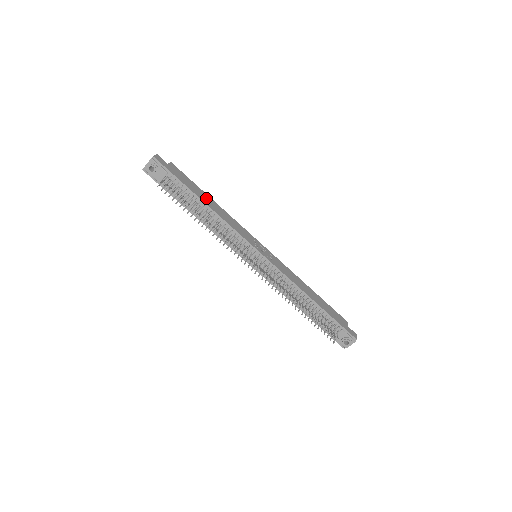
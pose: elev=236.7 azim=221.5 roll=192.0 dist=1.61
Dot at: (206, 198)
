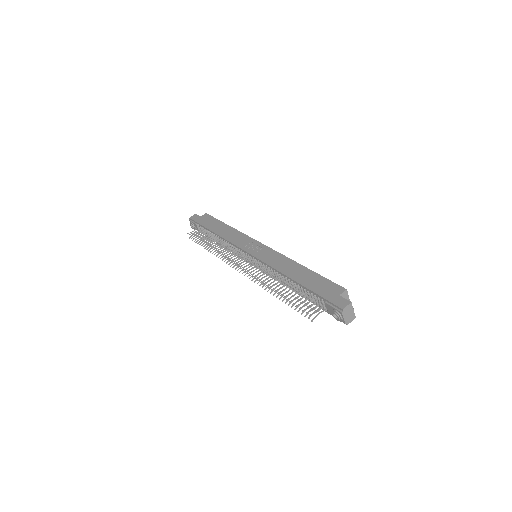
Dot at: (220, 227)
